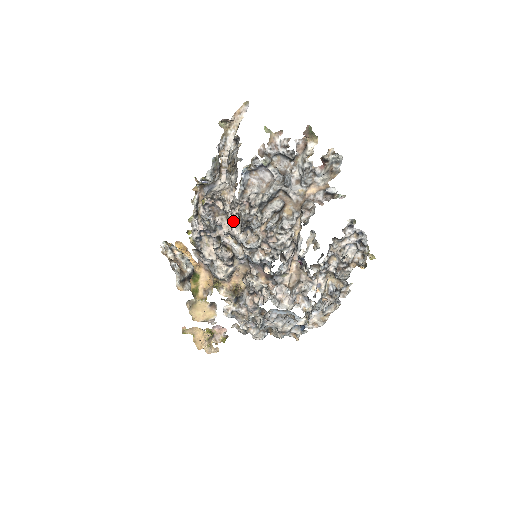
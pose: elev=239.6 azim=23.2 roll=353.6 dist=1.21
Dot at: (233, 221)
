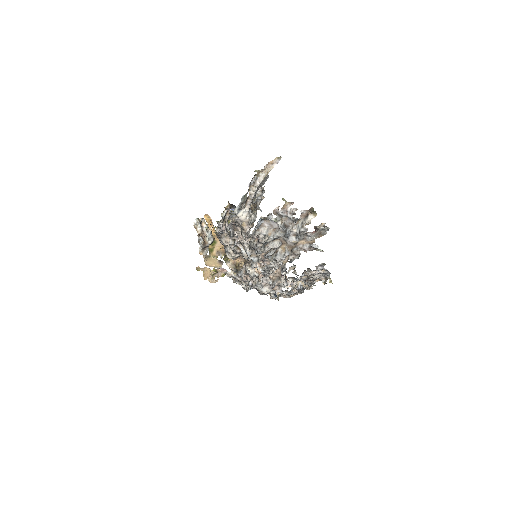
Dot at: occluded
